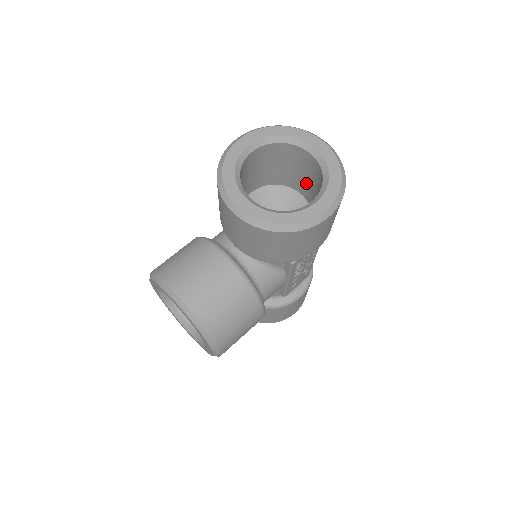
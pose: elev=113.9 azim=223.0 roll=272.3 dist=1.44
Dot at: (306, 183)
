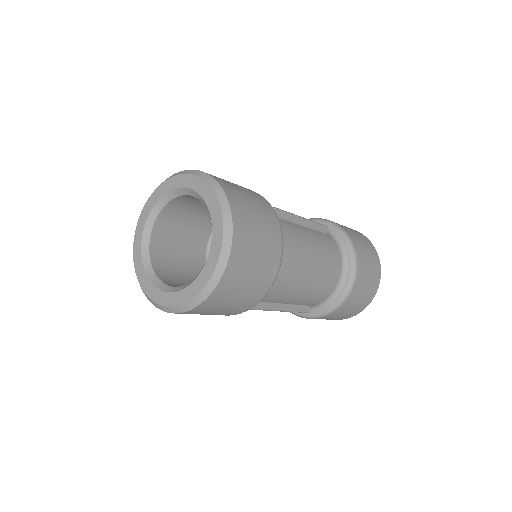
Dot at: occluded
